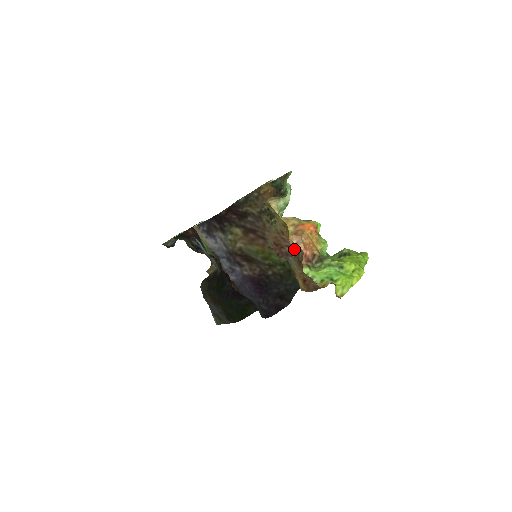
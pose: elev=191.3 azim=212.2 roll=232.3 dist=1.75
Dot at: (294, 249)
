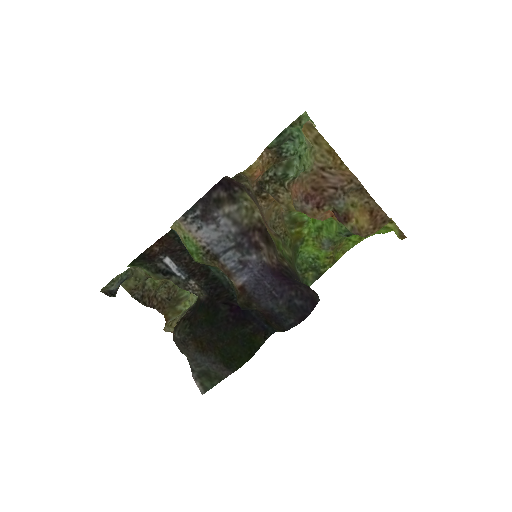
Dot at: (339, 188)
